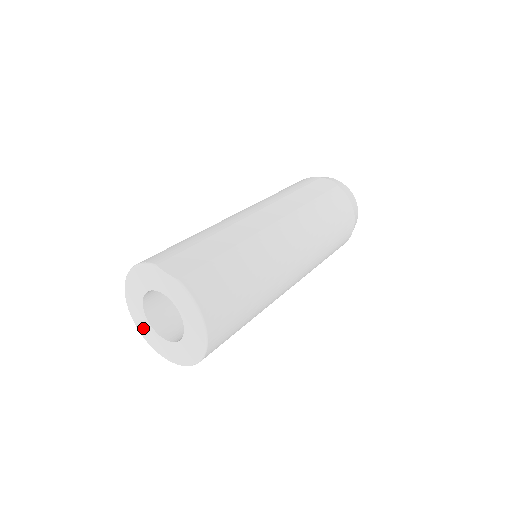
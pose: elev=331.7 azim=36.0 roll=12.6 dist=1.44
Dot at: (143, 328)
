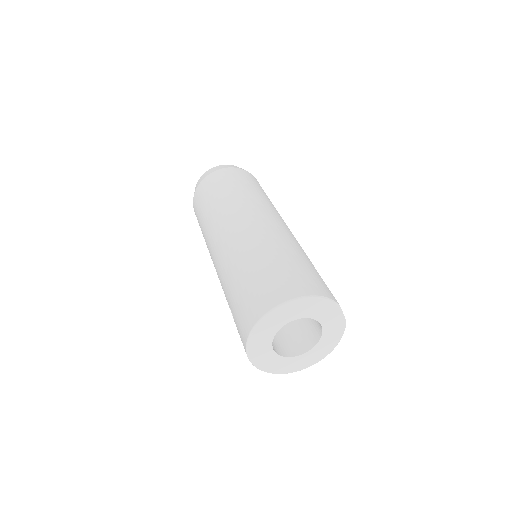
Dot at: (259, 340)
